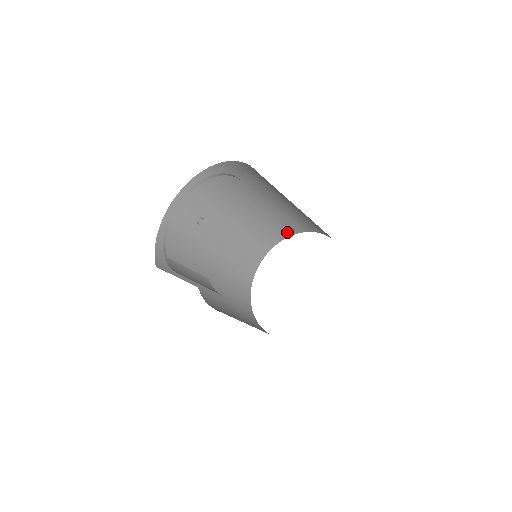
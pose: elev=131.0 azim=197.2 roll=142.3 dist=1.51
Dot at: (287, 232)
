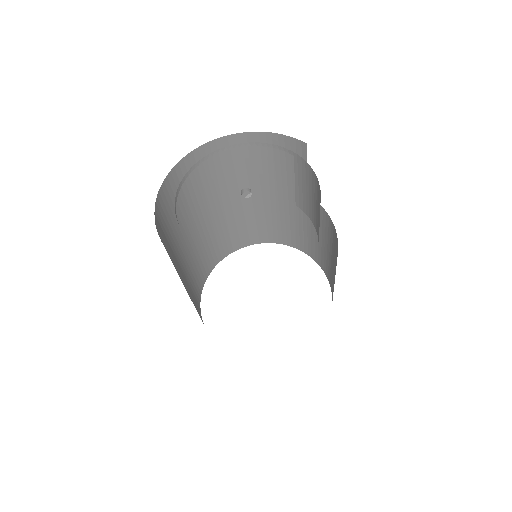
Dot at: (232, 247)
